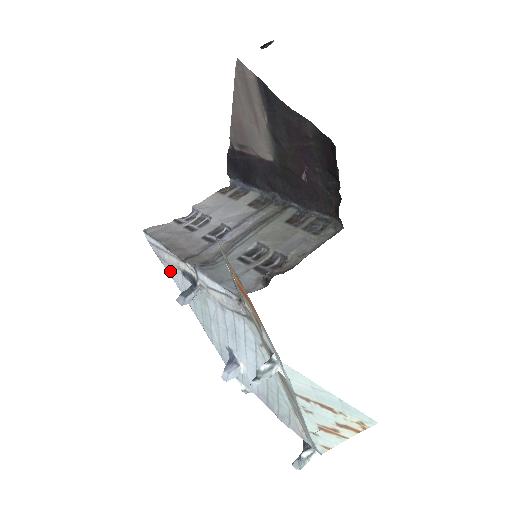
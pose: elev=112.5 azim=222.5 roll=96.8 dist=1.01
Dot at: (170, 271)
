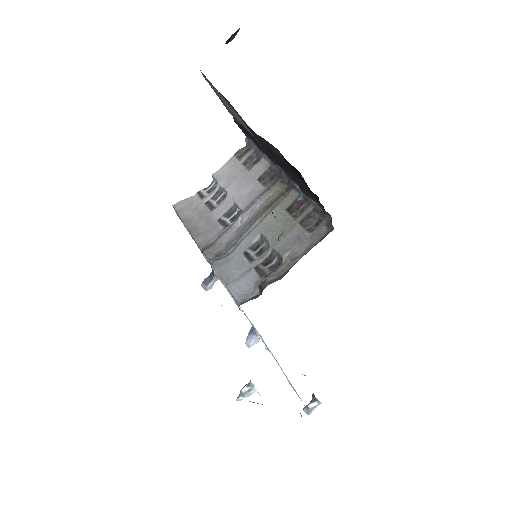
Dot at: occluded
